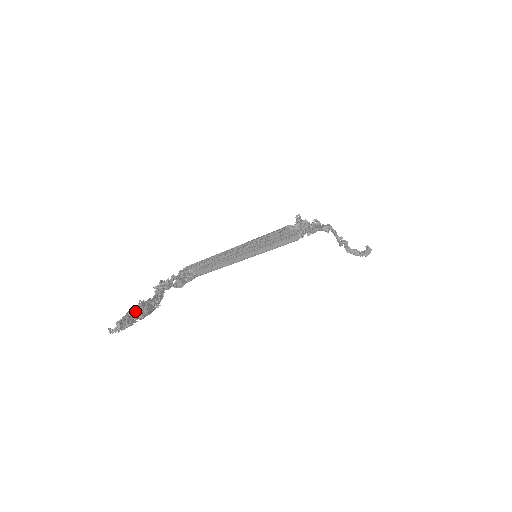
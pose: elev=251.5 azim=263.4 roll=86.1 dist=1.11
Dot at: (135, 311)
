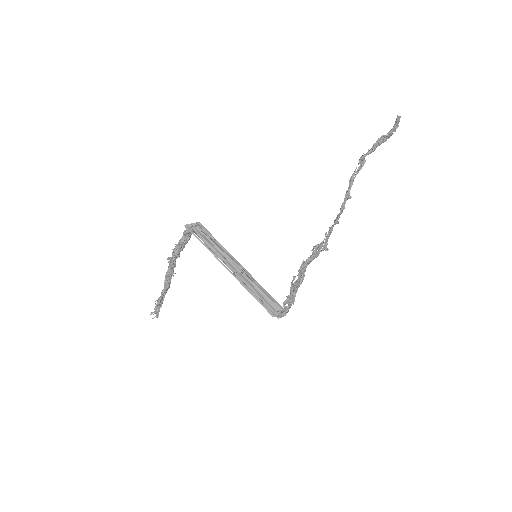
Dot at: occluded
